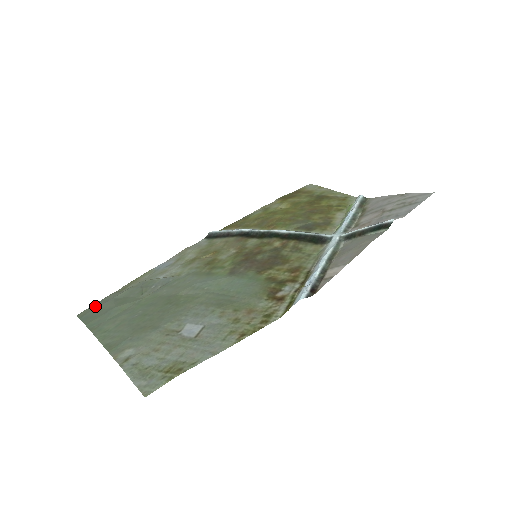
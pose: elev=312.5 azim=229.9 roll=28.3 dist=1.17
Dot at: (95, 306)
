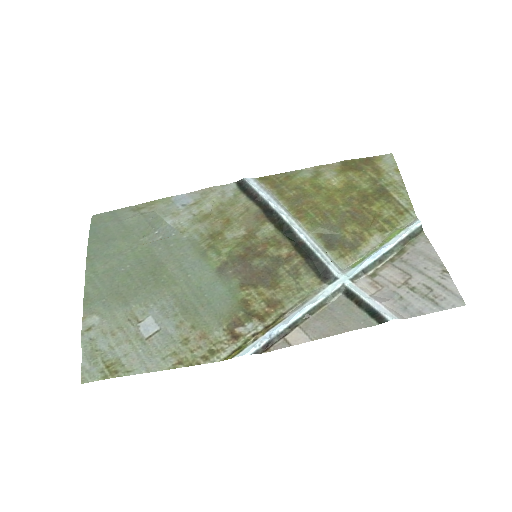
Dot at: (108, 217)
